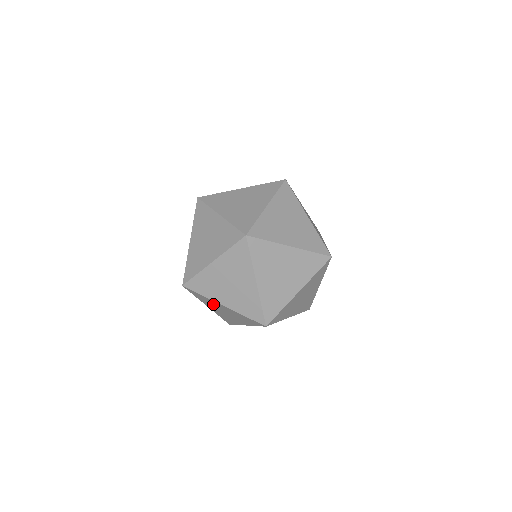
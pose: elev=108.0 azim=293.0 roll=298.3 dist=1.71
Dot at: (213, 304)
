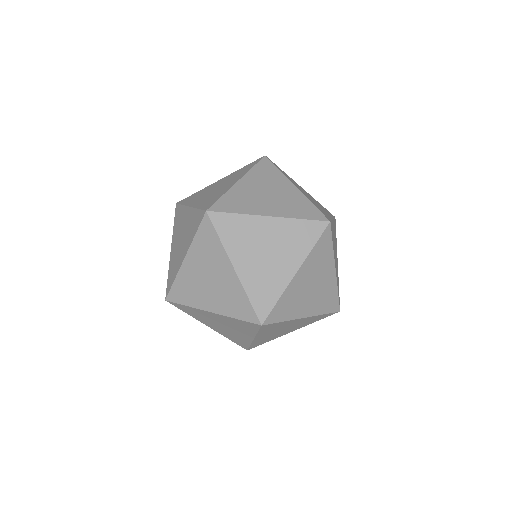
Dot at: (205, 317)
